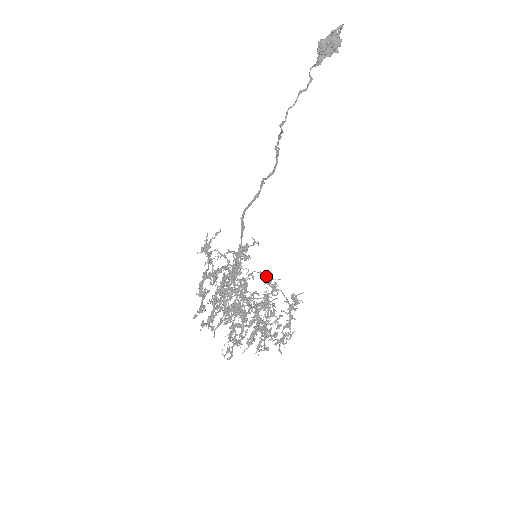
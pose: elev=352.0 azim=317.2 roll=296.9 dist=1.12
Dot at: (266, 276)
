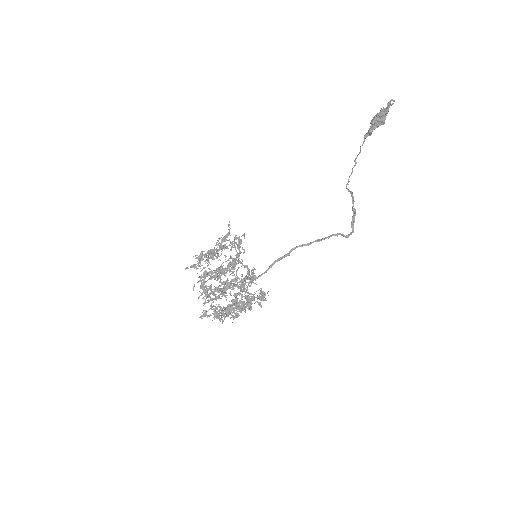
Dot at: (253, 271)
